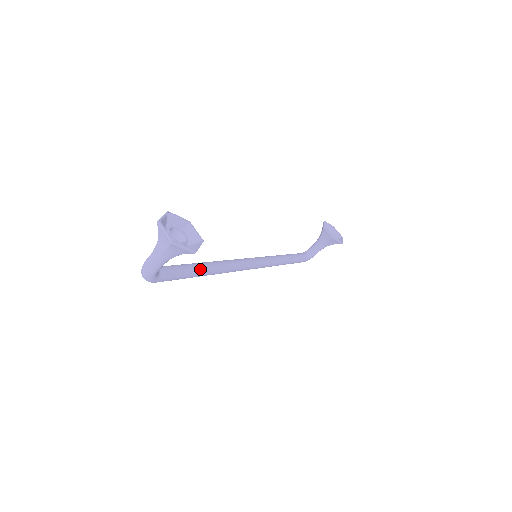
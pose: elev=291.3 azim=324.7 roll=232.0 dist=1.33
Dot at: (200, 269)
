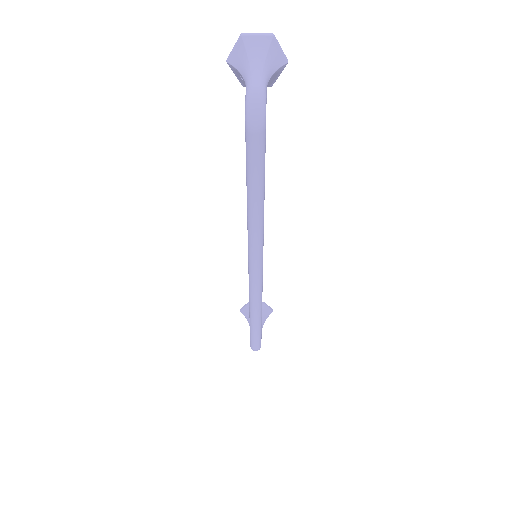
Dot at: occluded
